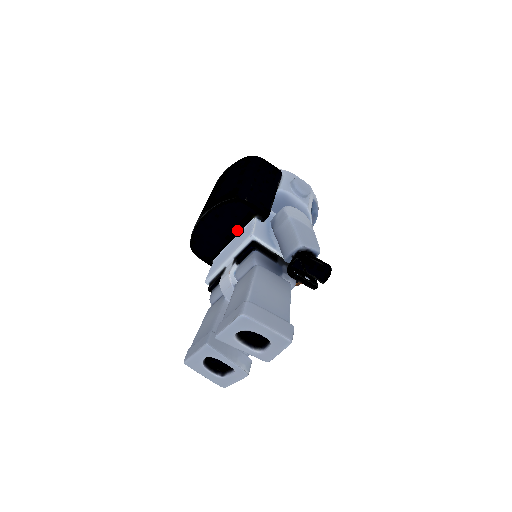
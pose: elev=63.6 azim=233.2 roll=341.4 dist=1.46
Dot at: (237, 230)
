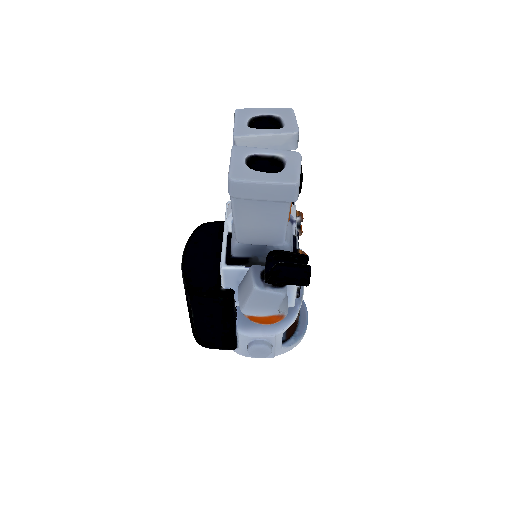
Dot at: (221, 244)
